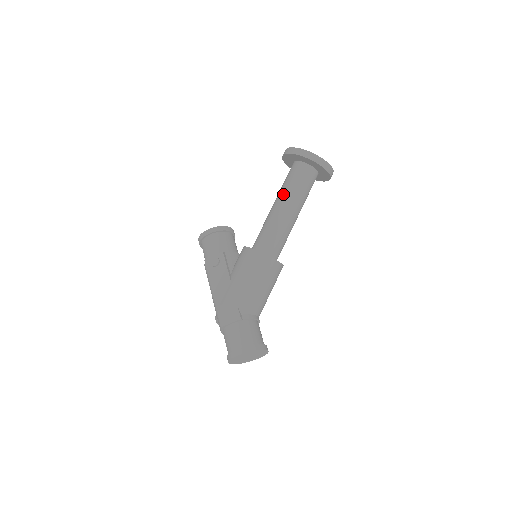
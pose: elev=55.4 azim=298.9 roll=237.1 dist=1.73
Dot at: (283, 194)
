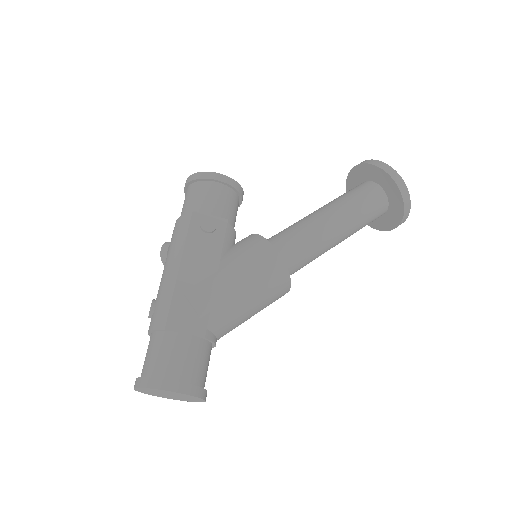
Dot at: (343, 208)
